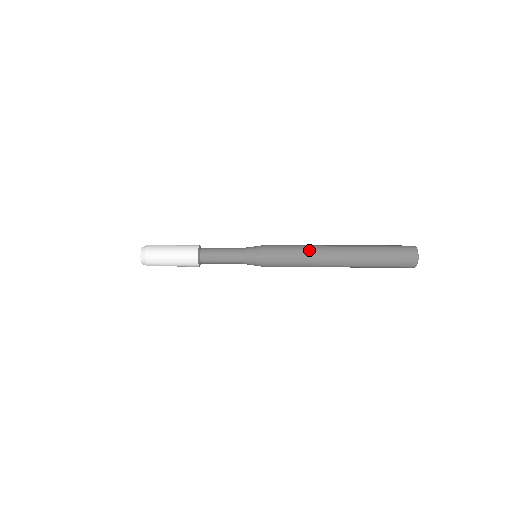
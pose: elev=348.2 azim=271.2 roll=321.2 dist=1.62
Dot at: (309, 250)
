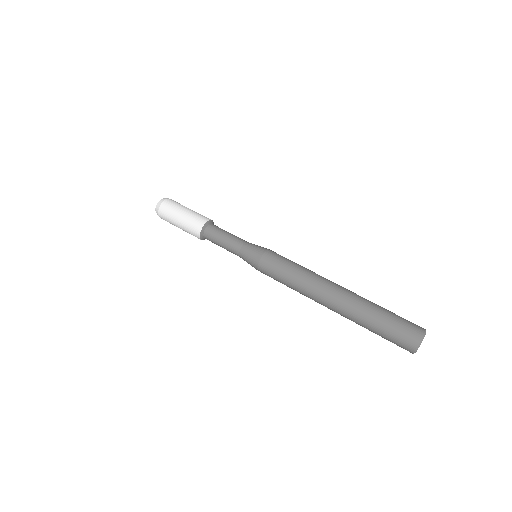
Dot at: (307, 274)
